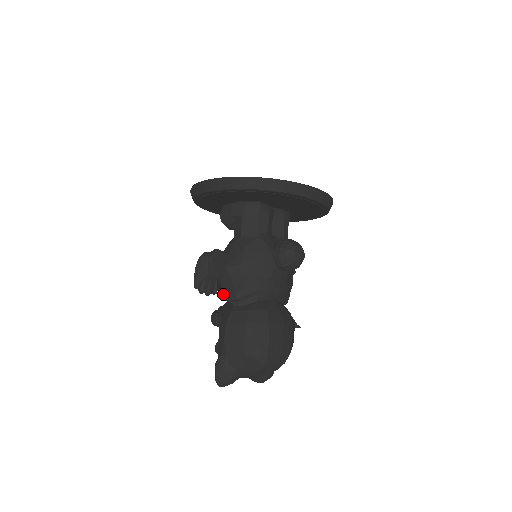
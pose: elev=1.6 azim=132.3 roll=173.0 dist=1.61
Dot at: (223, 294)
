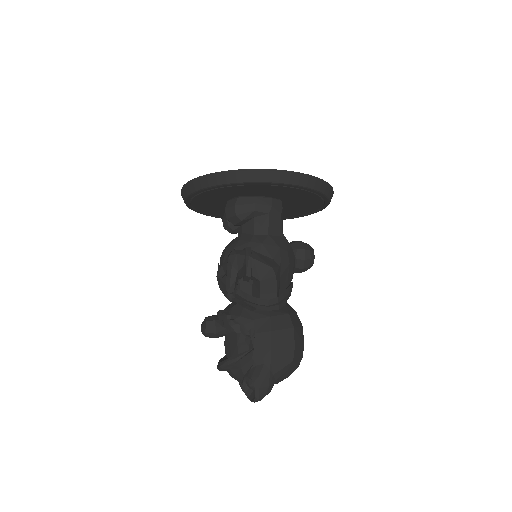
Dot at: (254, 298)
